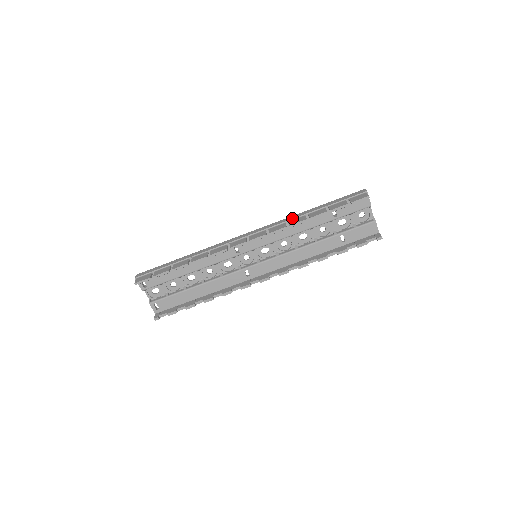
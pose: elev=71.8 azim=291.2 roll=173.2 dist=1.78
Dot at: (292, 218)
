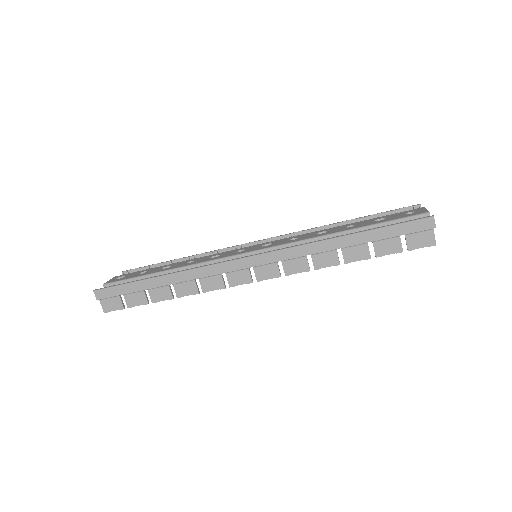
Dot at: (317, 252)
